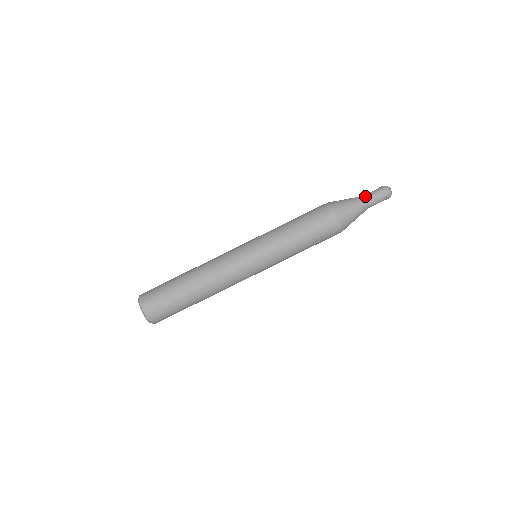
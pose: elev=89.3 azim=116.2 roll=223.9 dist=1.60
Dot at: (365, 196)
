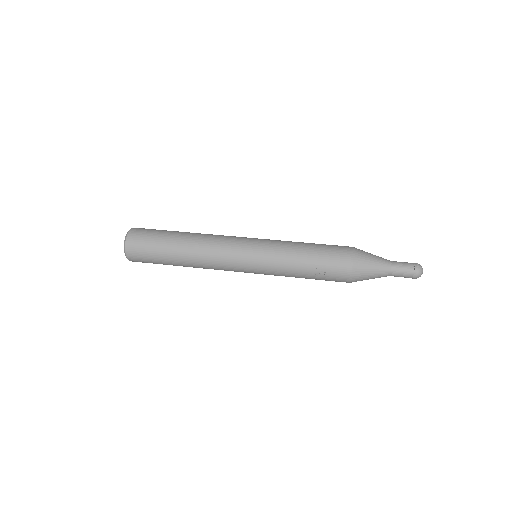
Dot at: (393, 261)
